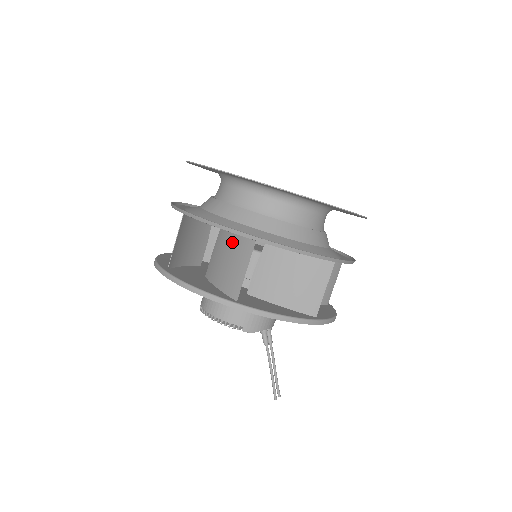
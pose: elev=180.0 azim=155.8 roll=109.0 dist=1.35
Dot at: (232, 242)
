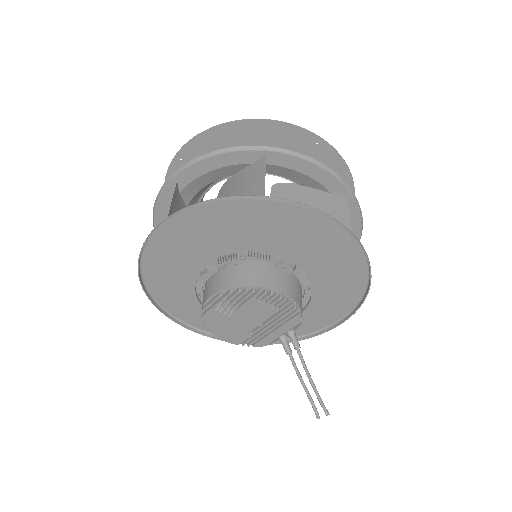
Dot at: (313, 199)
